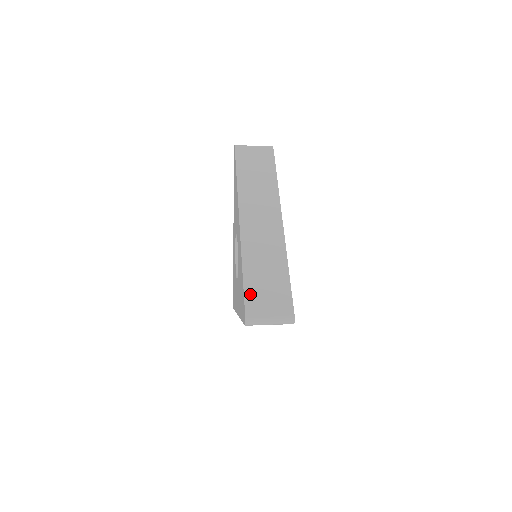
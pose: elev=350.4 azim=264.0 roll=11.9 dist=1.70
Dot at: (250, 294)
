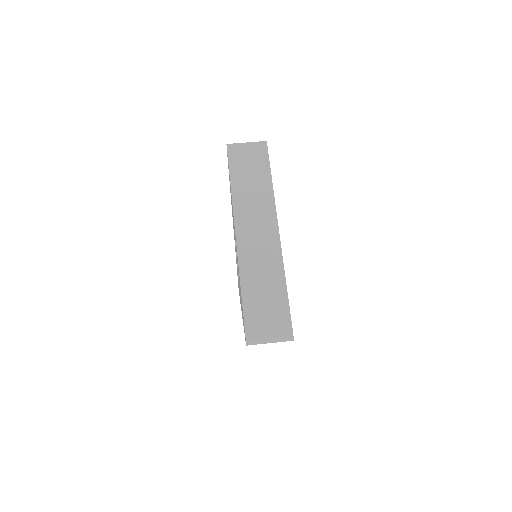
Dot at: (249, 314)
